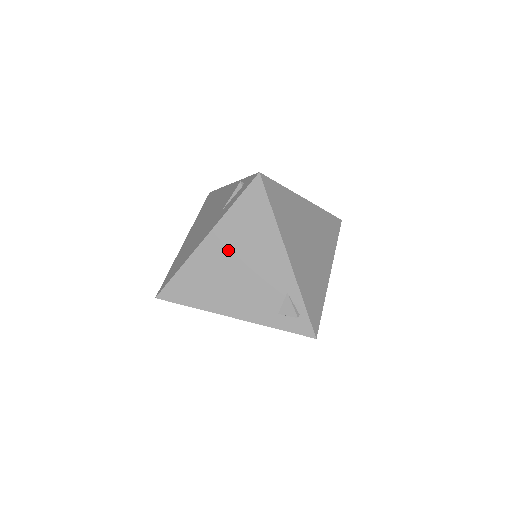
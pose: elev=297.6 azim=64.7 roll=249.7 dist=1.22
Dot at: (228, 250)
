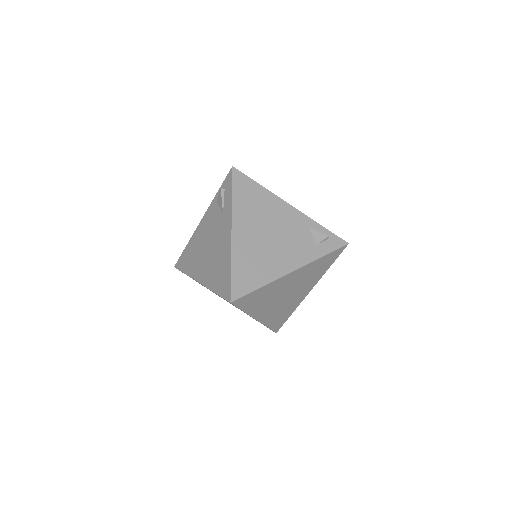
Dot at: (253, 226)
